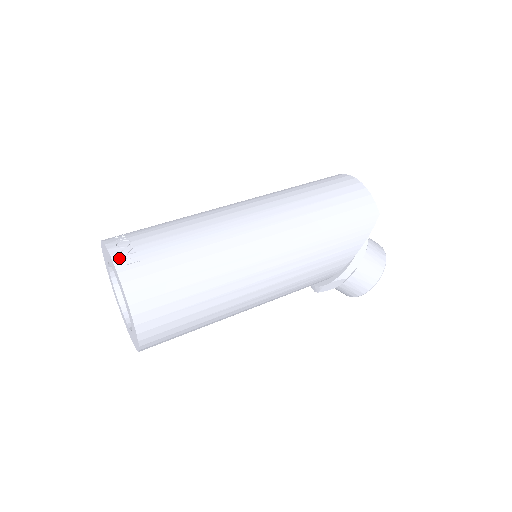
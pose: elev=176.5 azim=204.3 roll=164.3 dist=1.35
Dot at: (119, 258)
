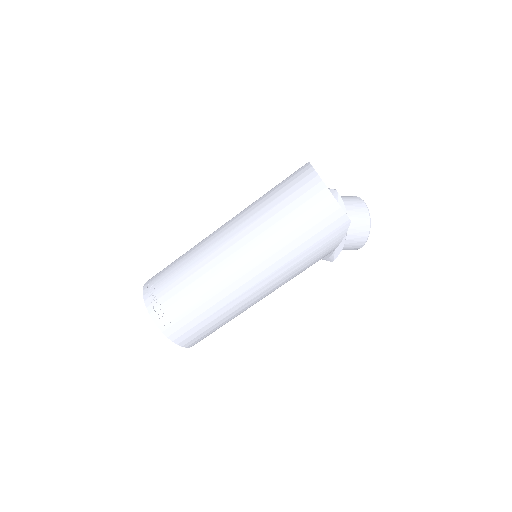
Dot at: (159, 322)
